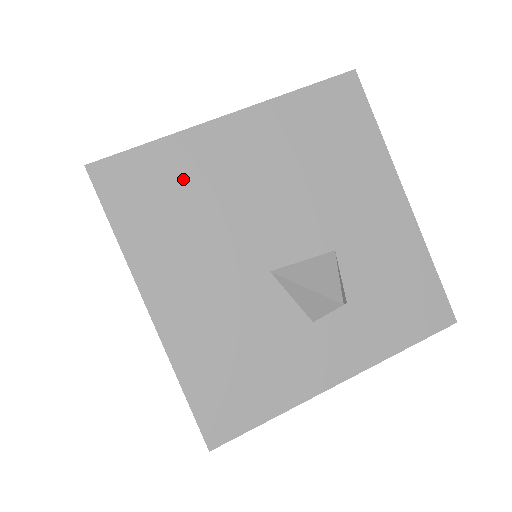
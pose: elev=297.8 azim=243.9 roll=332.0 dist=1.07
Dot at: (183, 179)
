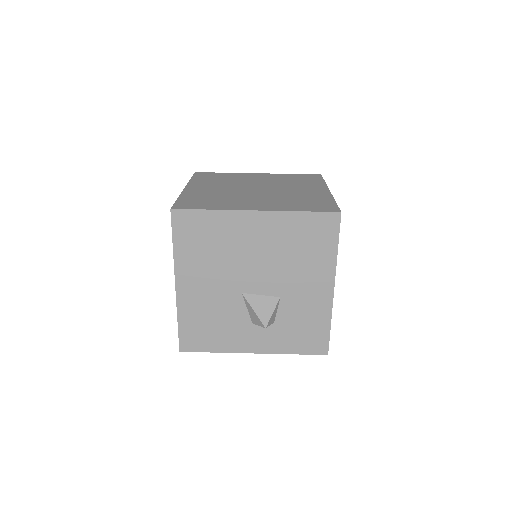
Dot at: (217, 234)
